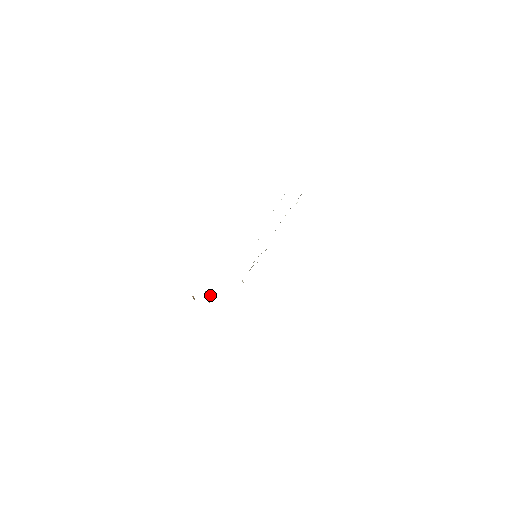
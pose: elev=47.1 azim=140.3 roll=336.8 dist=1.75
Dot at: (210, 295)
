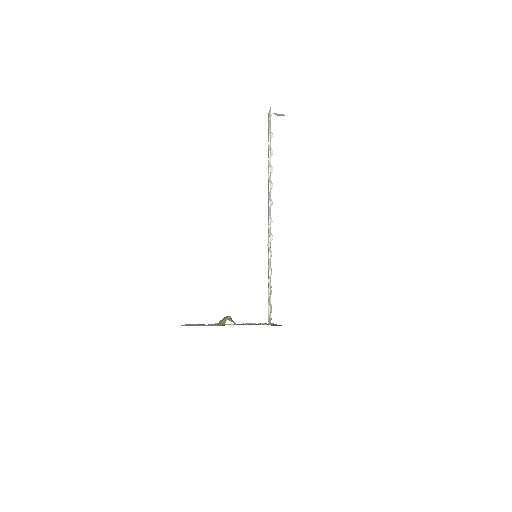
Dot at: (229, 316)
